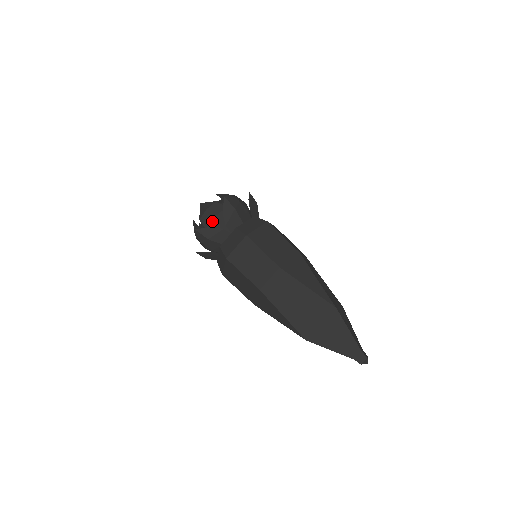
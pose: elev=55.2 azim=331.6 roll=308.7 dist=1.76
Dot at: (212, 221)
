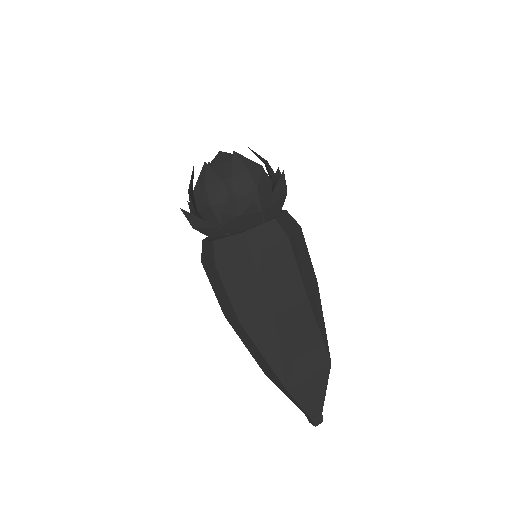
Dot at: (251, 192)
